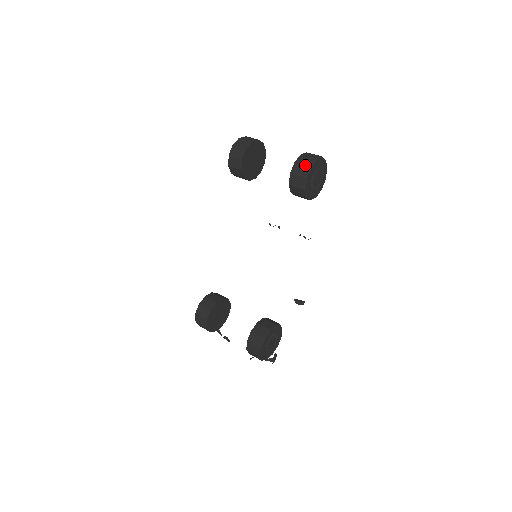
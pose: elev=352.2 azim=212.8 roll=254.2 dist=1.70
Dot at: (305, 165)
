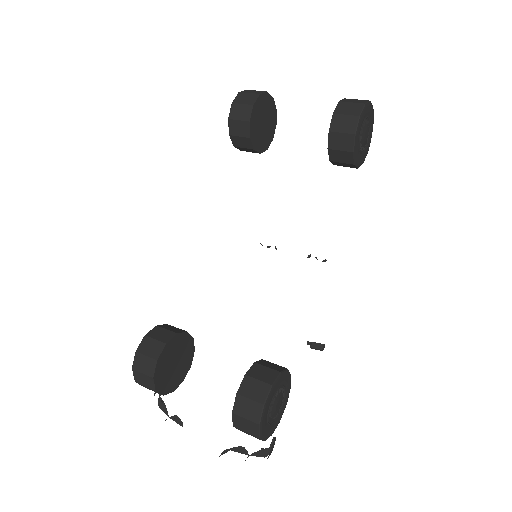
Dot at: (356, 103)
